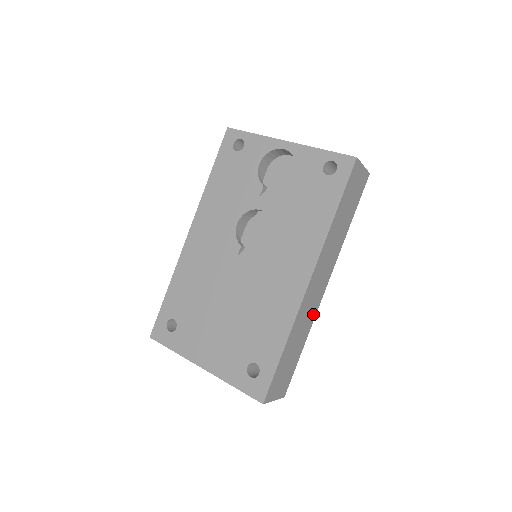
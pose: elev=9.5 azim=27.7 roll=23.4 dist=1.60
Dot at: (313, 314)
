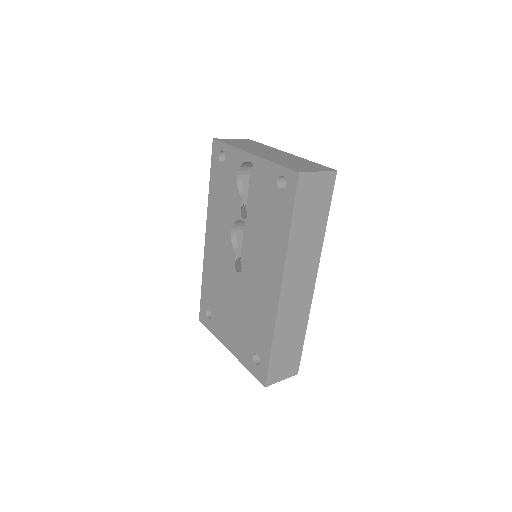
Dot at: (305, 309)
